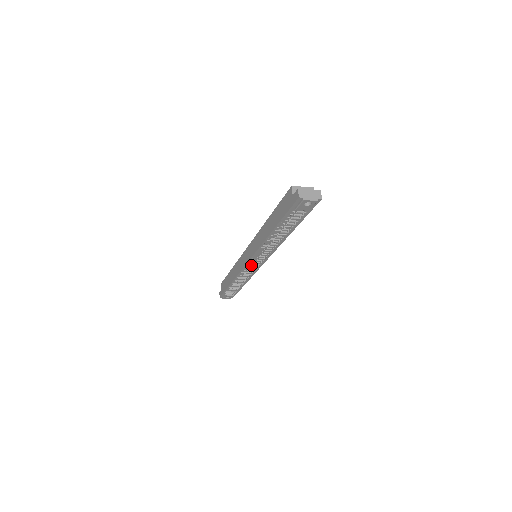
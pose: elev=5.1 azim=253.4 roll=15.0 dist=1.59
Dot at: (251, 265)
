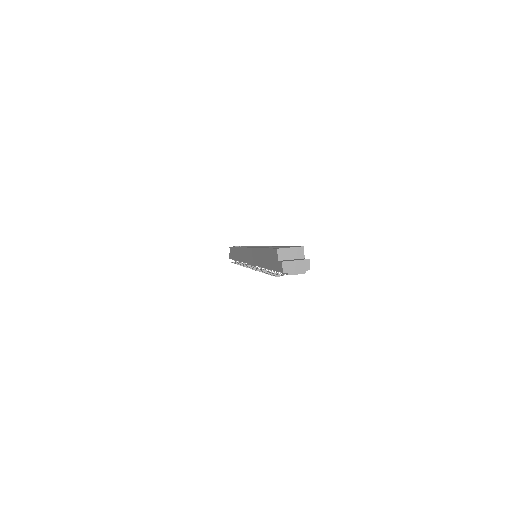
Dot at: occluded
